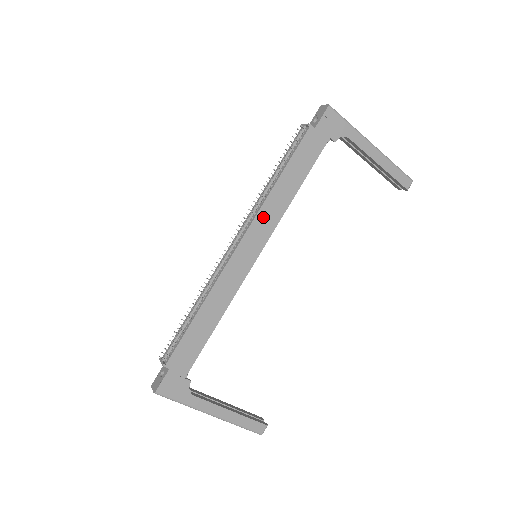
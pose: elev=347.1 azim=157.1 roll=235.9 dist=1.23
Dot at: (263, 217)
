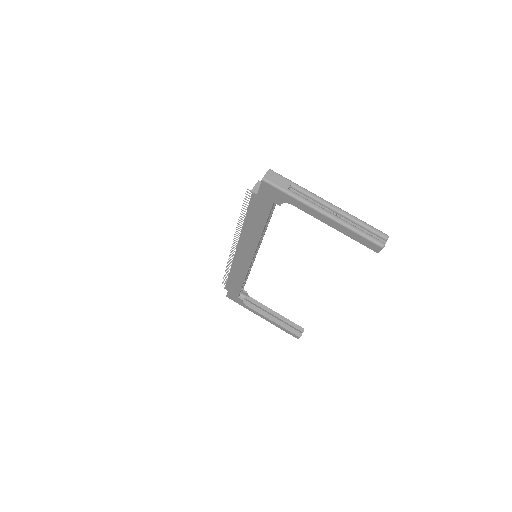
Dot at: (245, 240)
